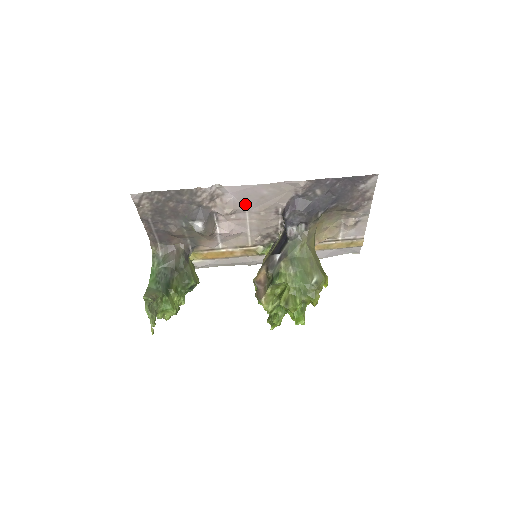
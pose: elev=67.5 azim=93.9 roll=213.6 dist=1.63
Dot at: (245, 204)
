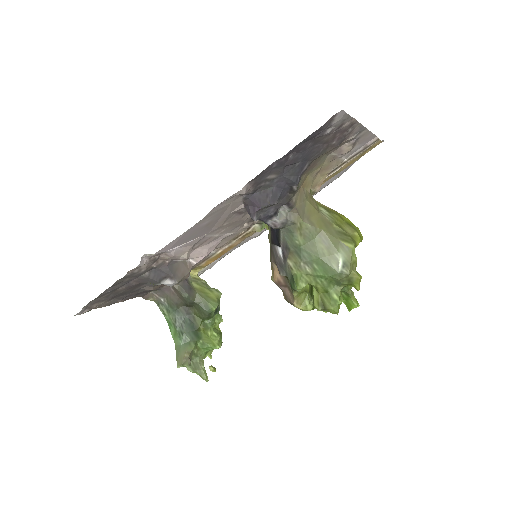
Dot at: (196, 237)
